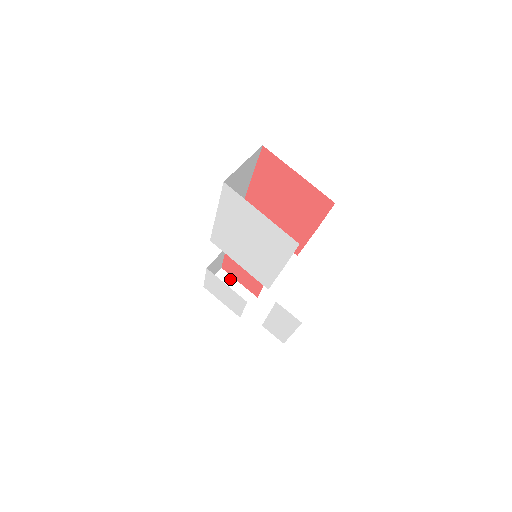
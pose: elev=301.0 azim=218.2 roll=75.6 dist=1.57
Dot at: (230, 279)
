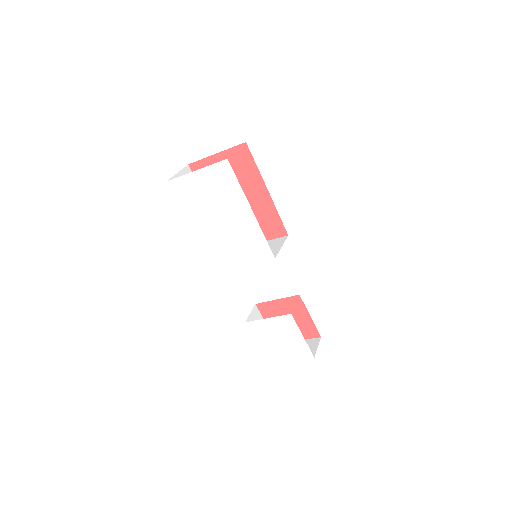
Dot at: occluded
